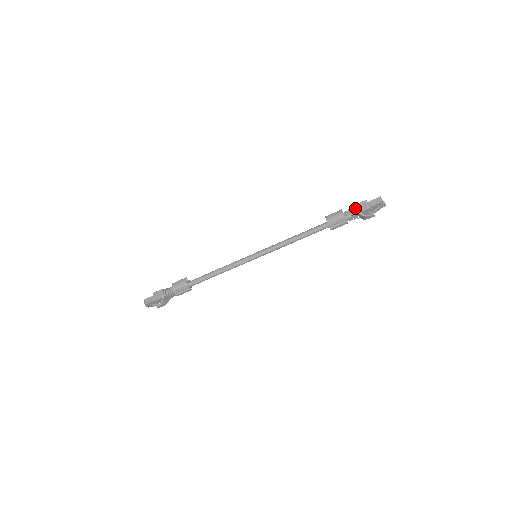
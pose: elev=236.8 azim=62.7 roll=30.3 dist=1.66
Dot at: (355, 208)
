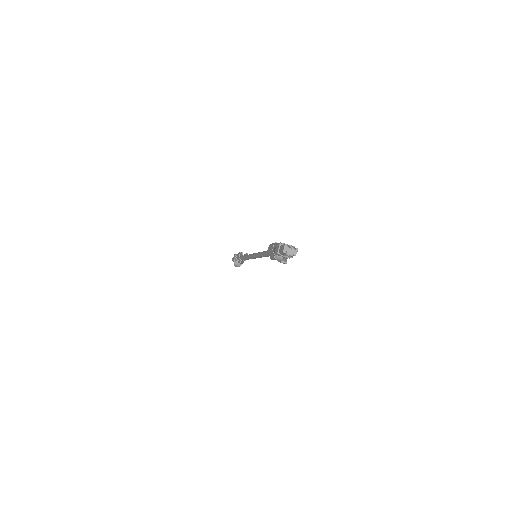
Dot at: (275, 248)
